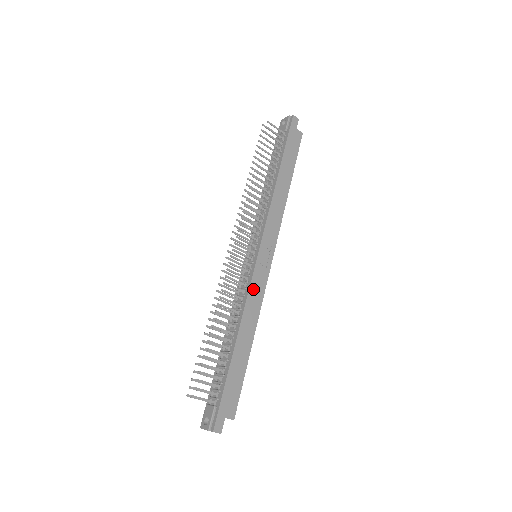
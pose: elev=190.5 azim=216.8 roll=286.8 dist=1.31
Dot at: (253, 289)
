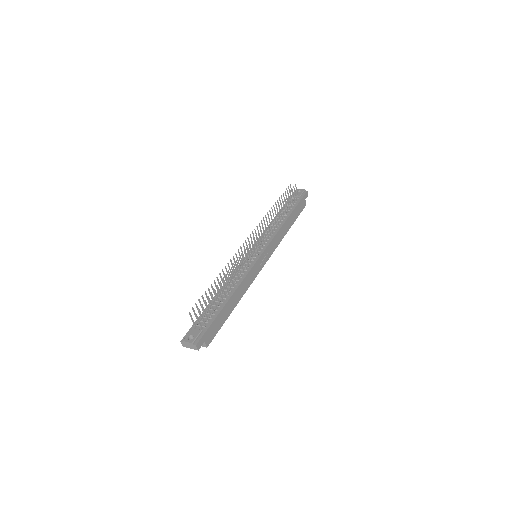
Dot at: (250, 273)
